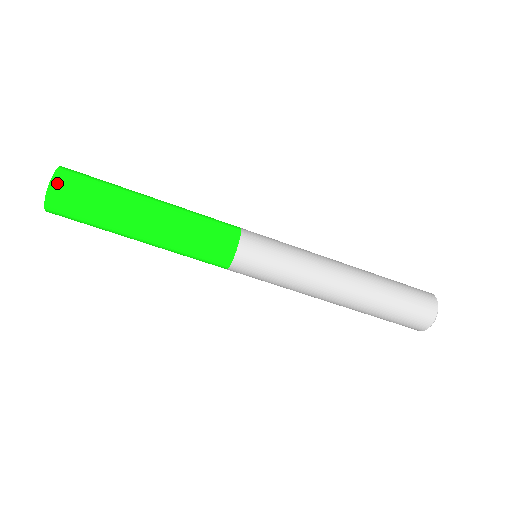
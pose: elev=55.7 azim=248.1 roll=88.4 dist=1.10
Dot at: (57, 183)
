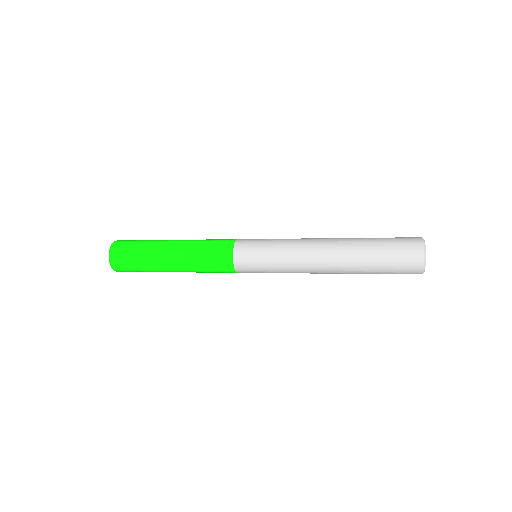
Dot at: occluded
